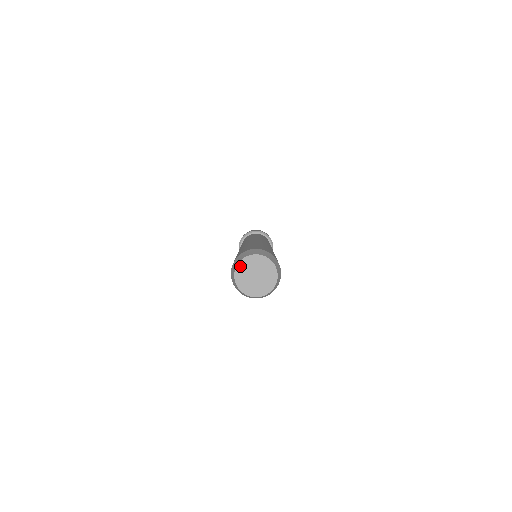
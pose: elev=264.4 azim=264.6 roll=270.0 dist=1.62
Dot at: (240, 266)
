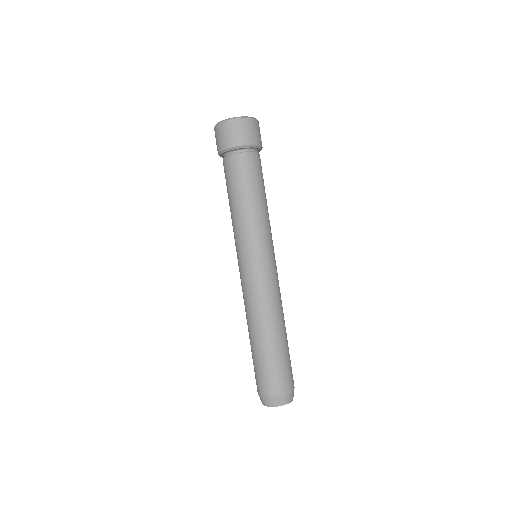
Dot at: (266, 405)
